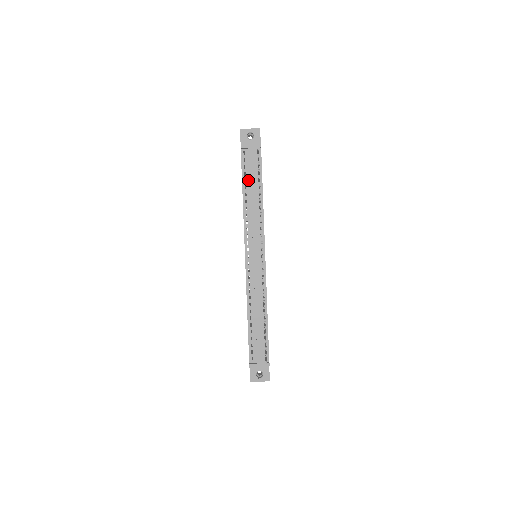
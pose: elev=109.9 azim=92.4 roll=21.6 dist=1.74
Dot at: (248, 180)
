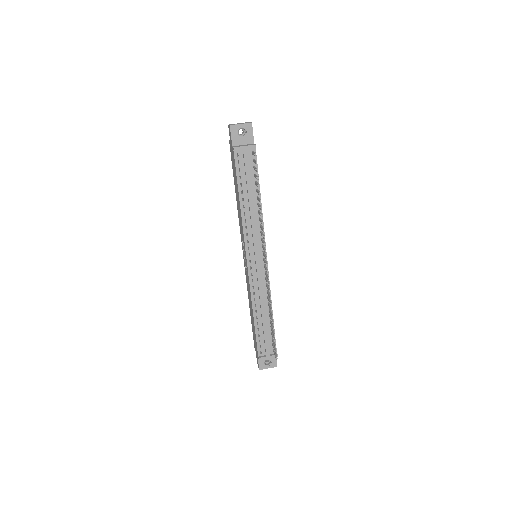
Dot at: (244, 184)
